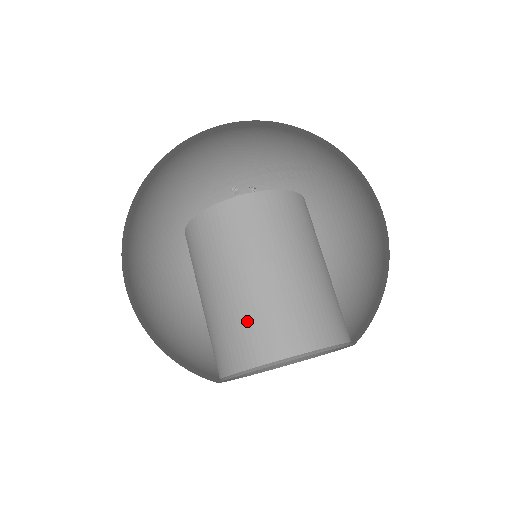
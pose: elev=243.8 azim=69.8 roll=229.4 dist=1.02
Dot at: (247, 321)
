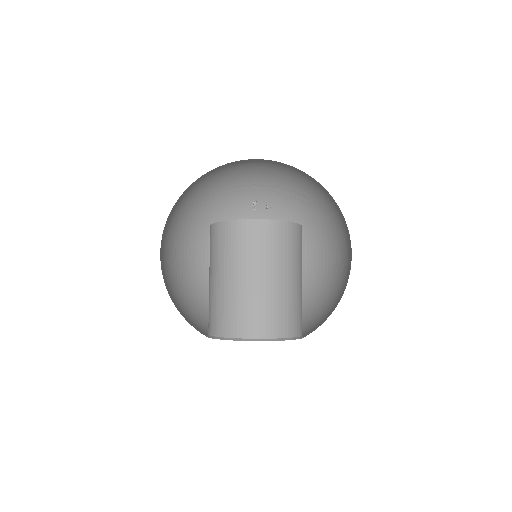
Dot at: (246, 307)
